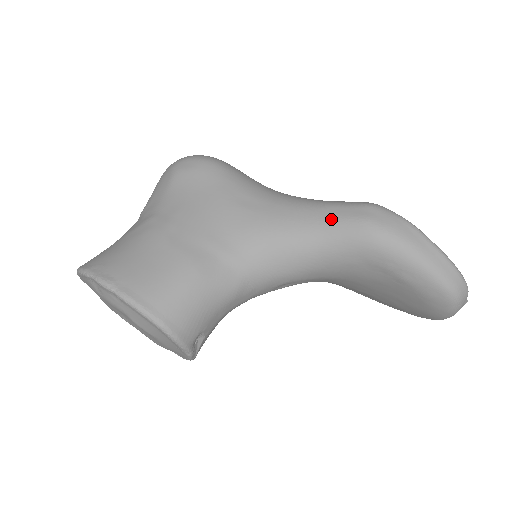
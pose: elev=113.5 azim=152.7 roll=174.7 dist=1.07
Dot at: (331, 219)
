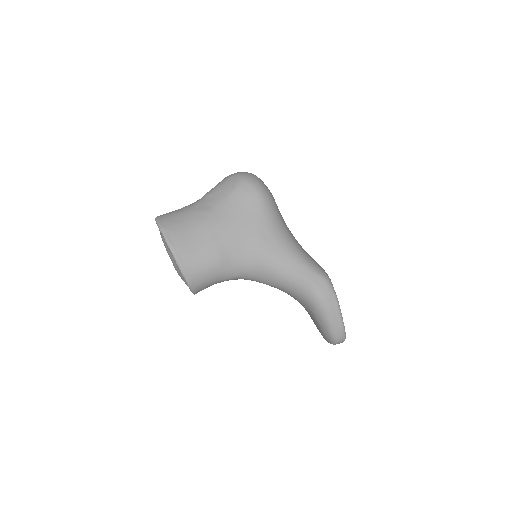
Dot at: (301, 274)
